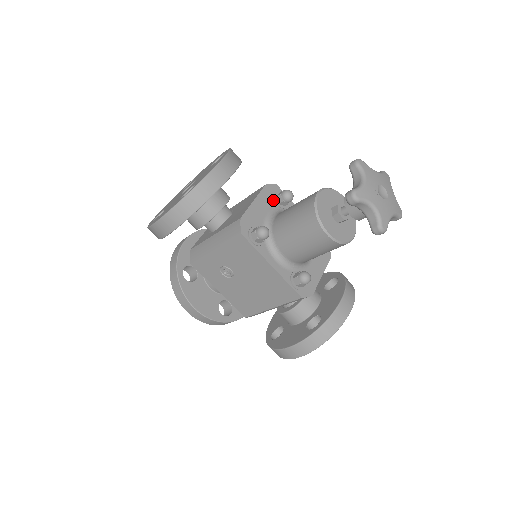
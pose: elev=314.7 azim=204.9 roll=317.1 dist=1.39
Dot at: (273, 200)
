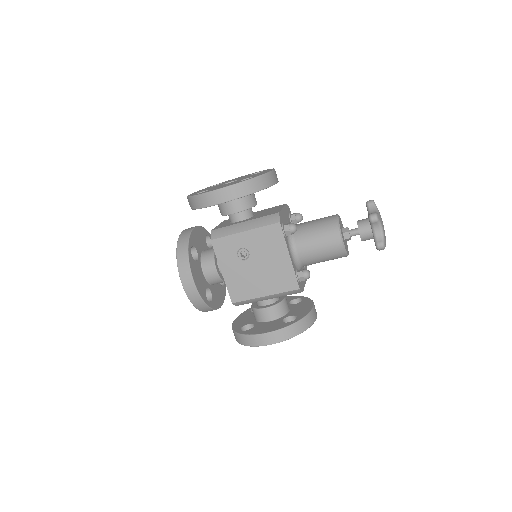
Dot at: (289, 216)
